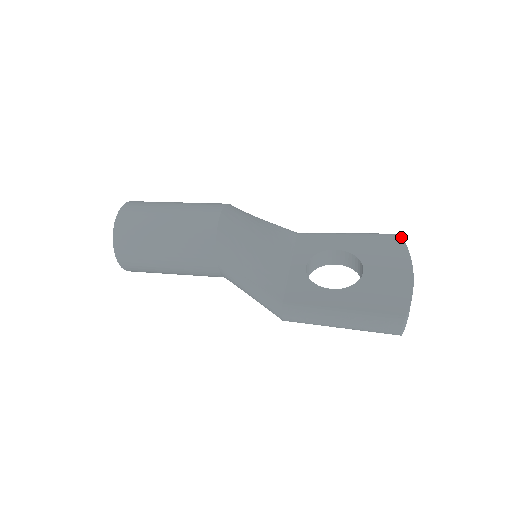
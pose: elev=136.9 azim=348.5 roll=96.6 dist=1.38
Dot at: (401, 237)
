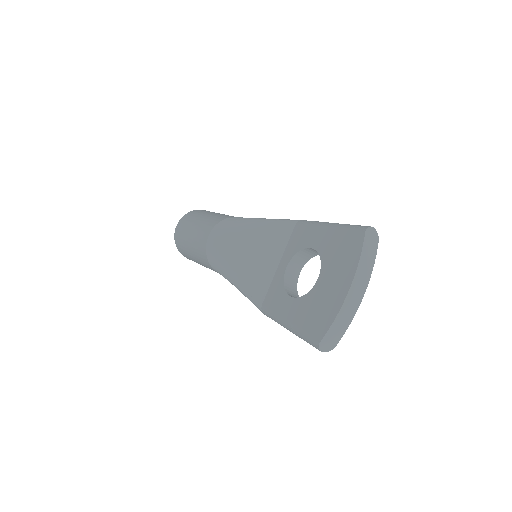
Dot at: (363, 235)
